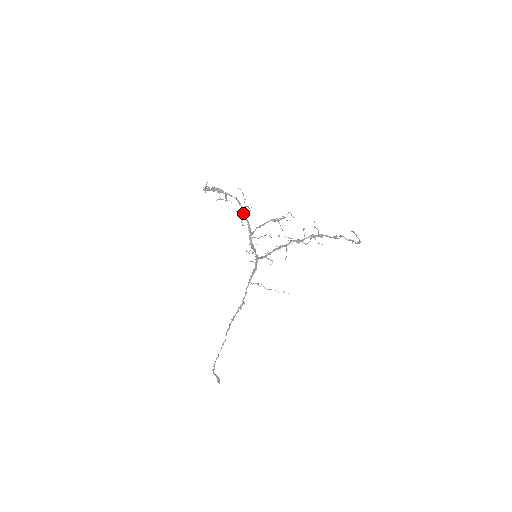
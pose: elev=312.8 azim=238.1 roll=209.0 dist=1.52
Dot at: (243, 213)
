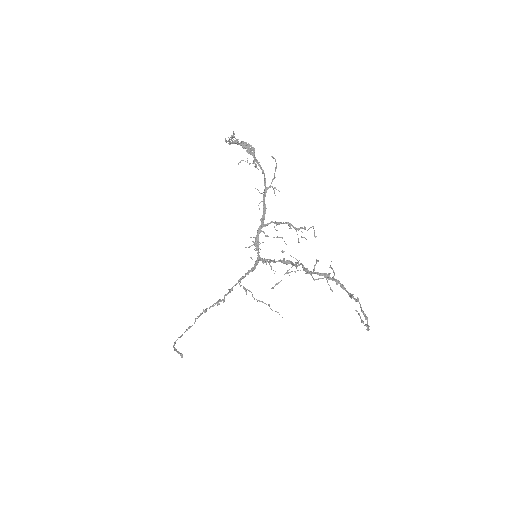
Dot at: (264, 194)
